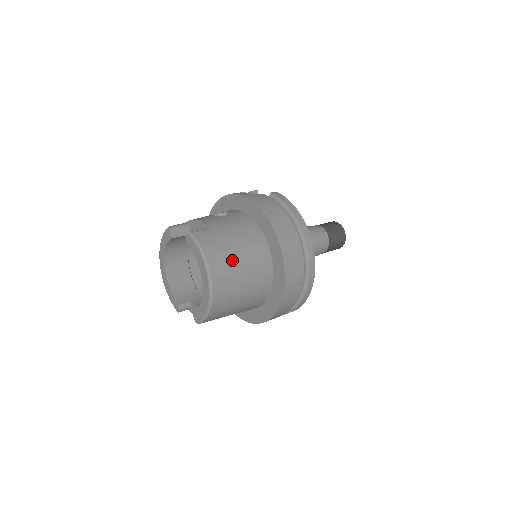
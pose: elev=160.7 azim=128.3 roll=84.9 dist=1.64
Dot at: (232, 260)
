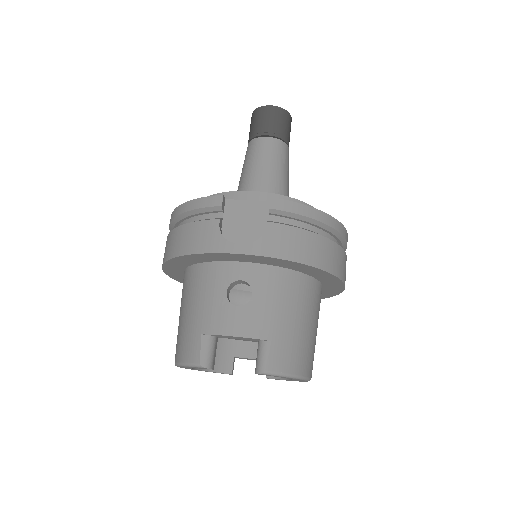
Dot at: (310, 340)
